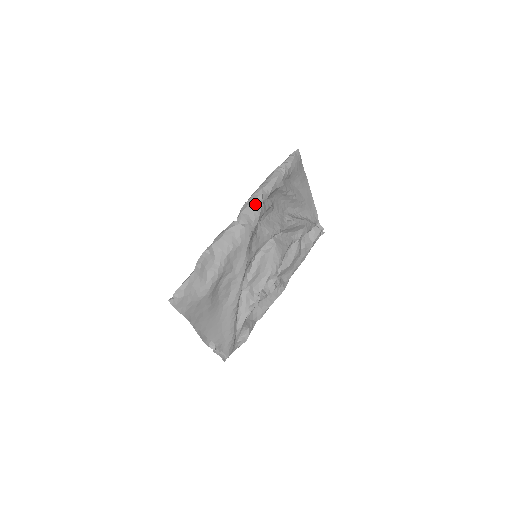
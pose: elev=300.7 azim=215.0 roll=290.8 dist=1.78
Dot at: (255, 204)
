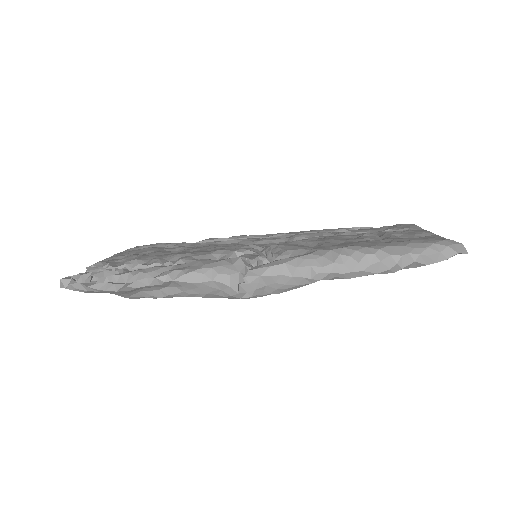
Dot at: (293, 283)
